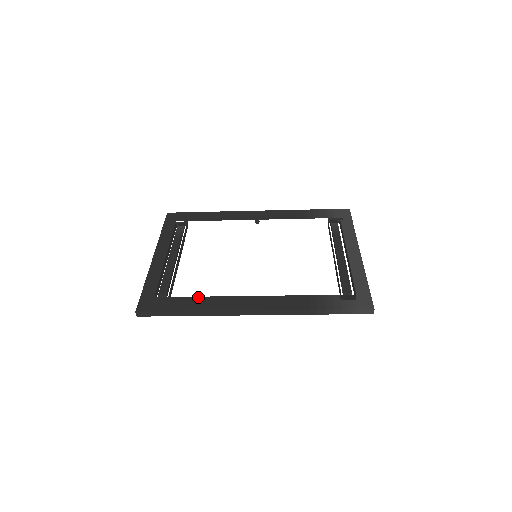
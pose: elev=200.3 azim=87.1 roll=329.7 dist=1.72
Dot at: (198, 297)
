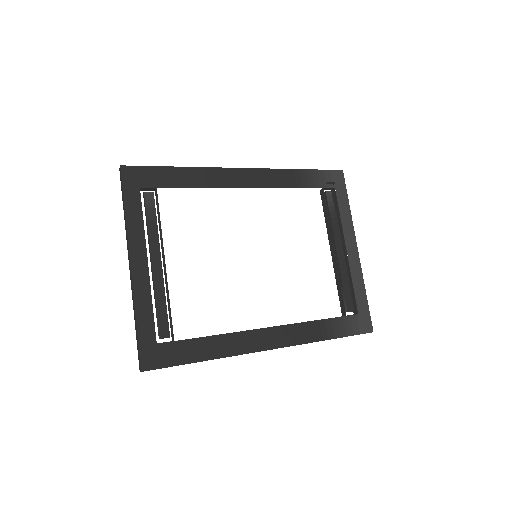
Dot at: (210, 337)
